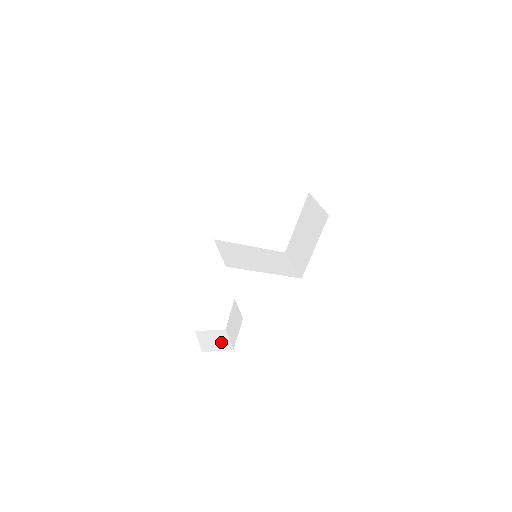
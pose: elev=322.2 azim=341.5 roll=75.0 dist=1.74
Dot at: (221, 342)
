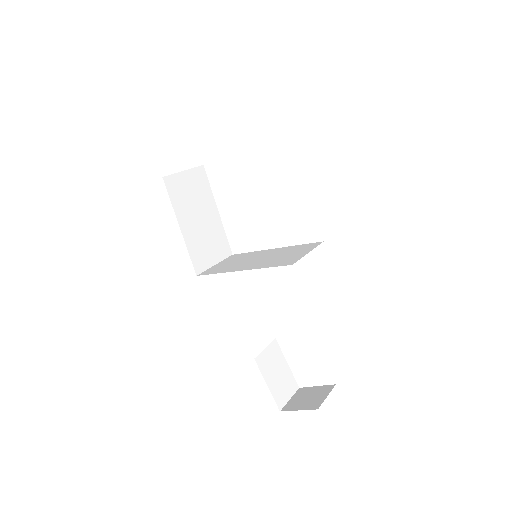
Dot at: (313, 400)
